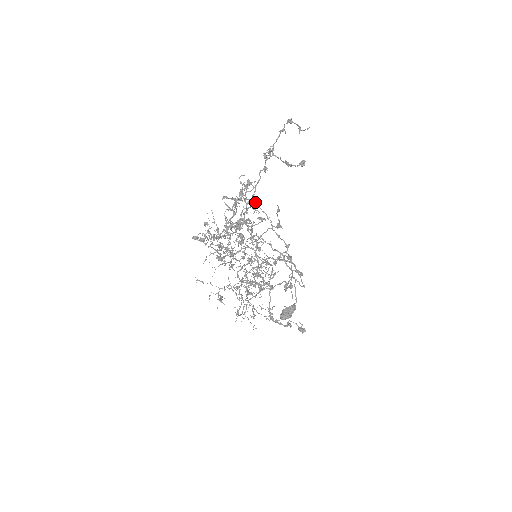
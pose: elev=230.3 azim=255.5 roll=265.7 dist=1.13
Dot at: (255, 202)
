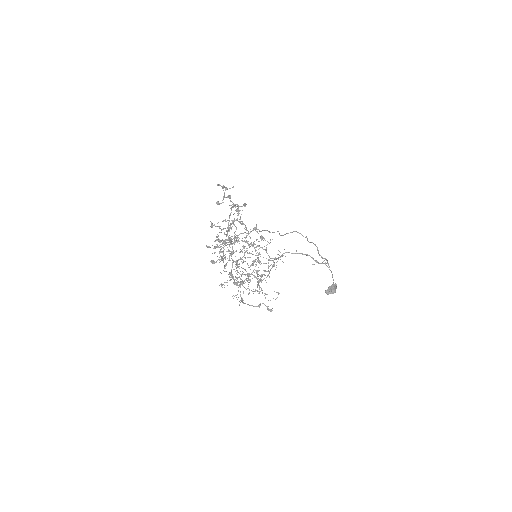
Dot at: (229, 227)
